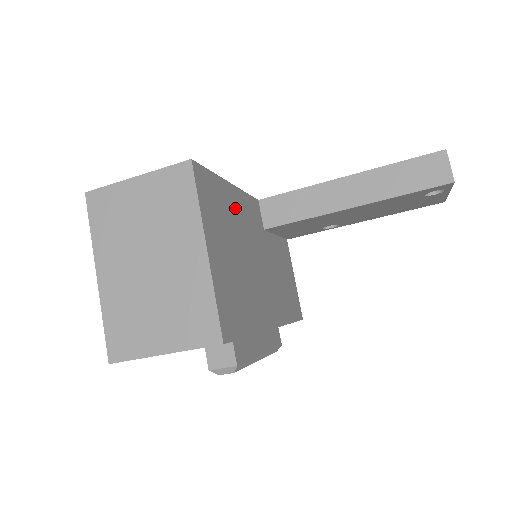
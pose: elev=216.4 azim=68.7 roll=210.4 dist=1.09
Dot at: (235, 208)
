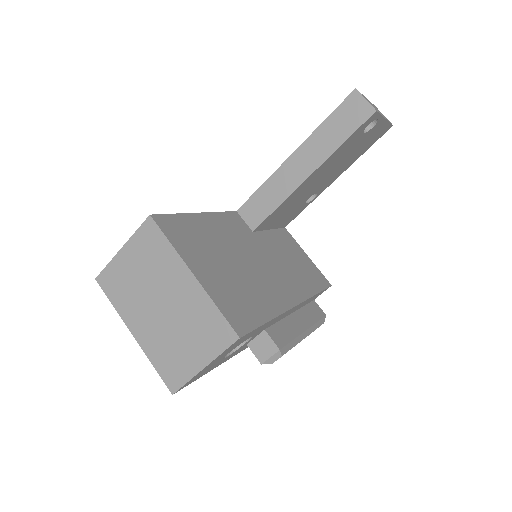
Dot at: (212, 230)
